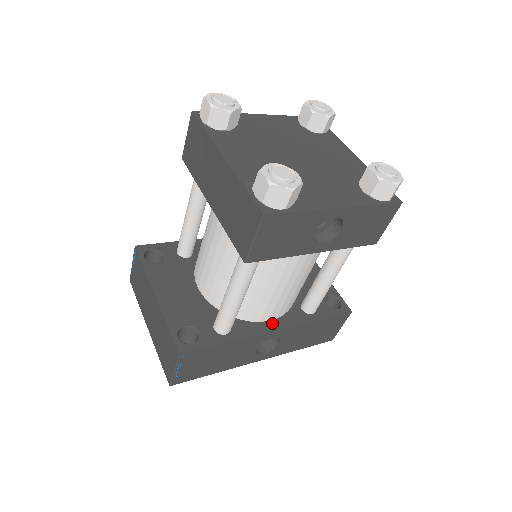
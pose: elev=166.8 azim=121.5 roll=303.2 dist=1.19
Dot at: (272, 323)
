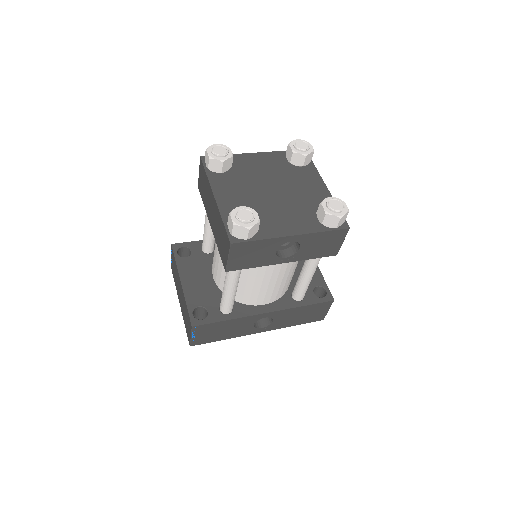
Dot at: (265, 307)
